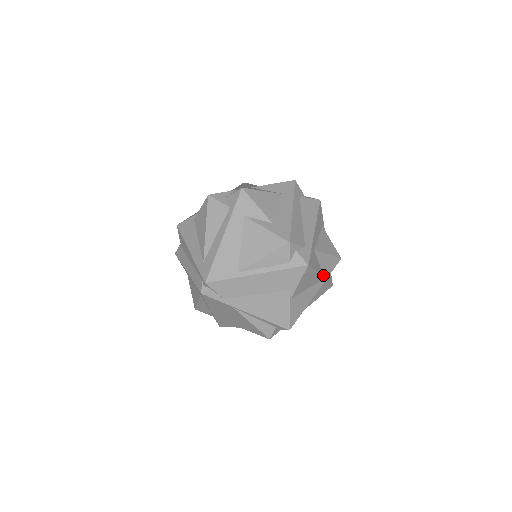
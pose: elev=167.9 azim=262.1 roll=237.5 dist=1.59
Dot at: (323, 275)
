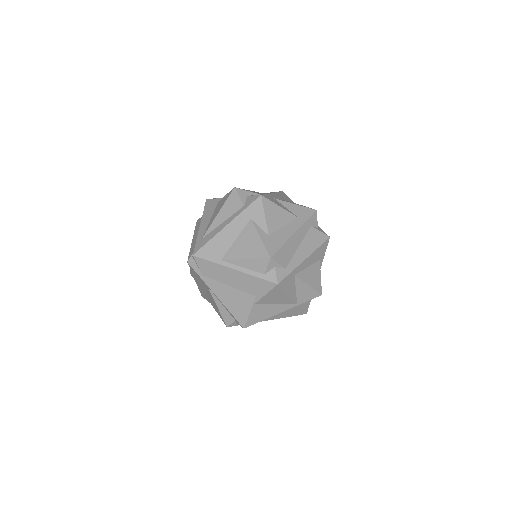
Dot at: (296, 300)
